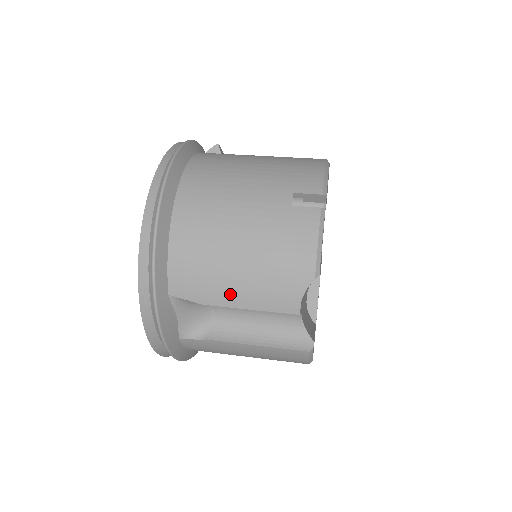
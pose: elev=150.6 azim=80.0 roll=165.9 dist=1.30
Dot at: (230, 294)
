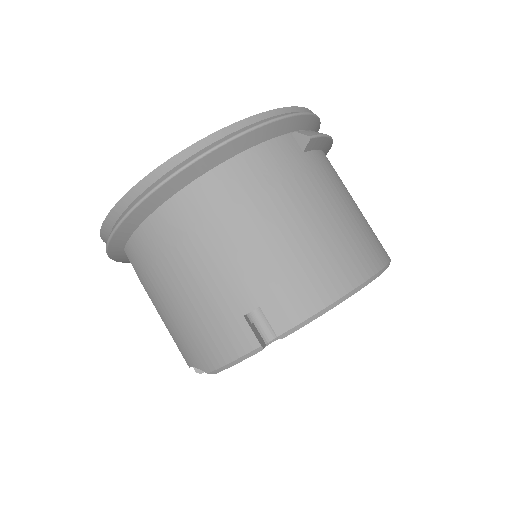
Dot at: (157, 303)
